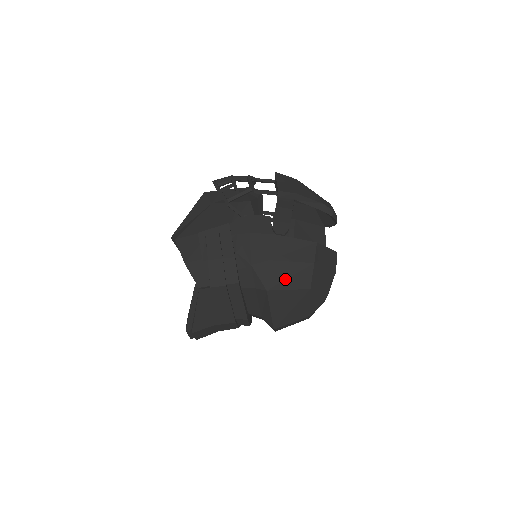
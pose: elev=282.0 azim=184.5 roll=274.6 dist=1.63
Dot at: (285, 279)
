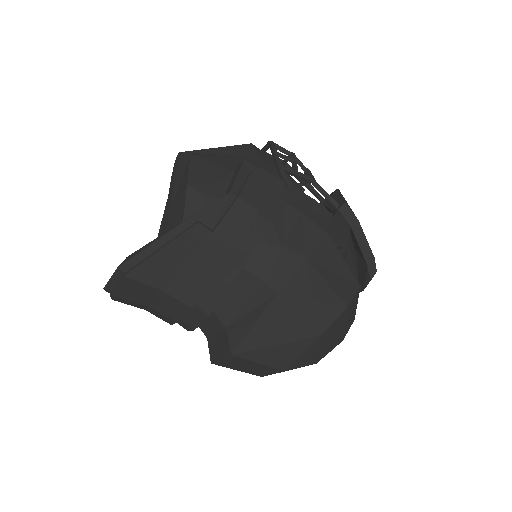
Dot at: (306, 298)
